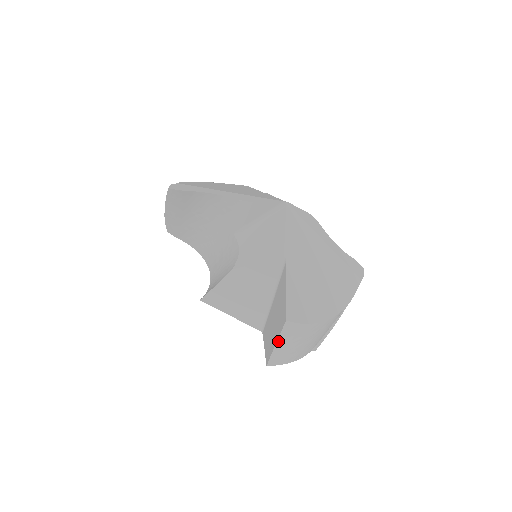
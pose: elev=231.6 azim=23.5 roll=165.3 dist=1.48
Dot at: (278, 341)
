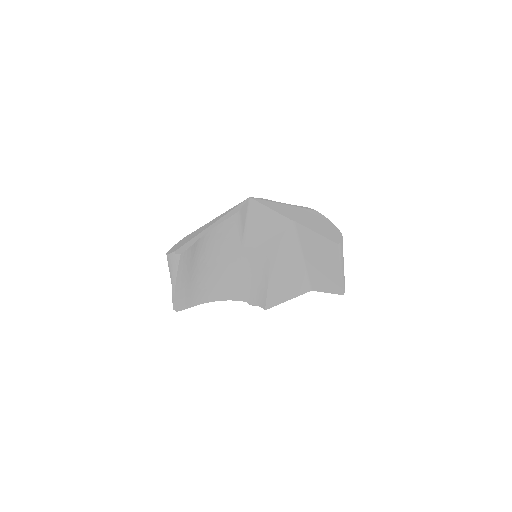
Dot at: (340, 267)
